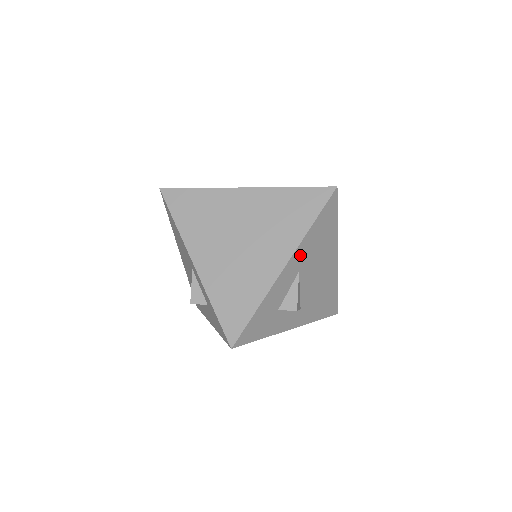
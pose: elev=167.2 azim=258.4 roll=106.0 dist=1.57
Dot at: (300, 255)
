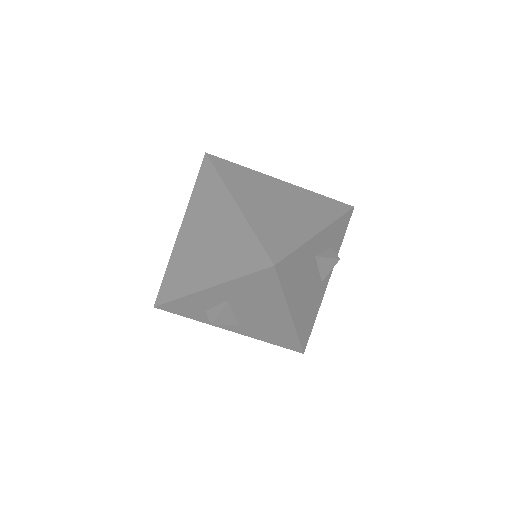
Dot at: (226, 290)
